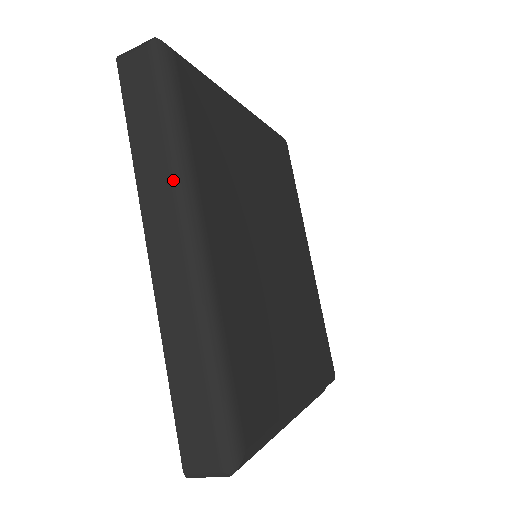
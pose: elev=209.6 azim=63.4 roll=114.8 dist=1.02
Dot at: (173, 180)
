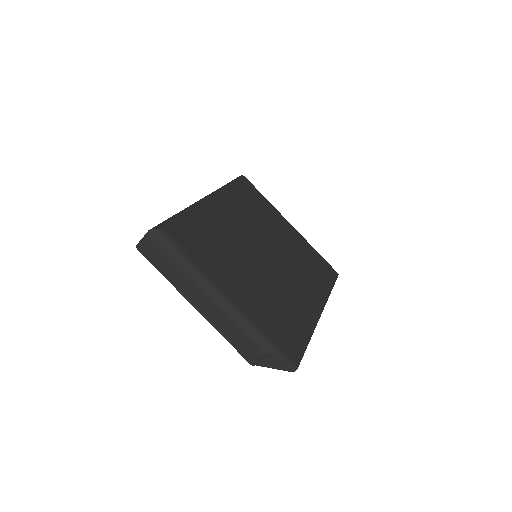
Dot at: occluded
